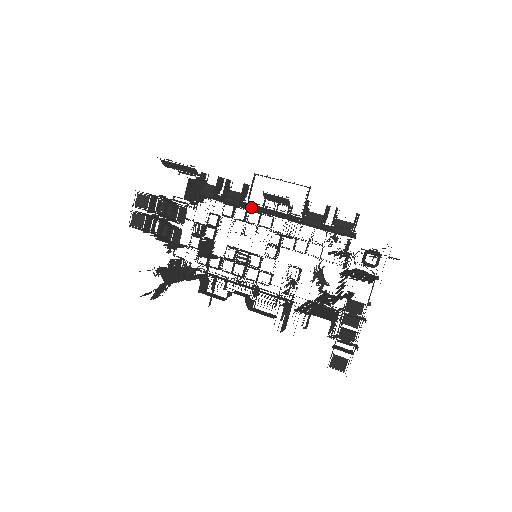
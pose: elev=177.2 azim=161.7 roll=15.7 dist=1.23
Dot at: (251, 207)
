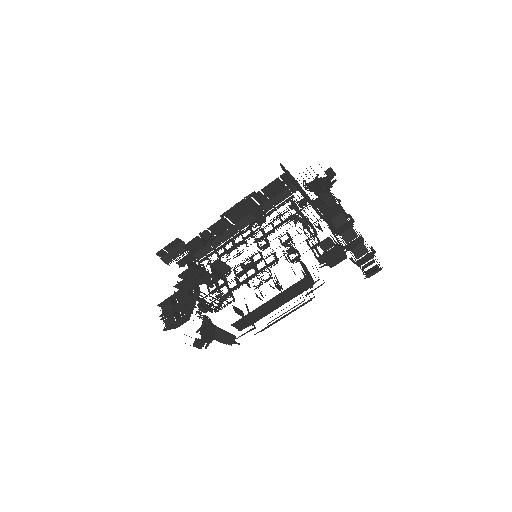
Dot at: (231, 233)
